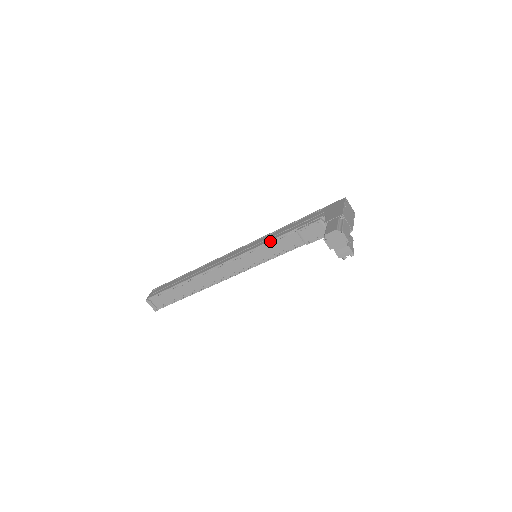
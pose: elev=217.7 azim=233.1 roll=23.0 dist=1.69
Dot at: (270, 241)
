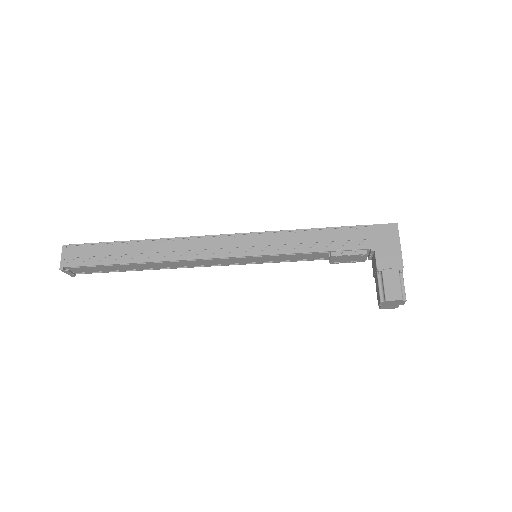
Dot at: (288, 254)
